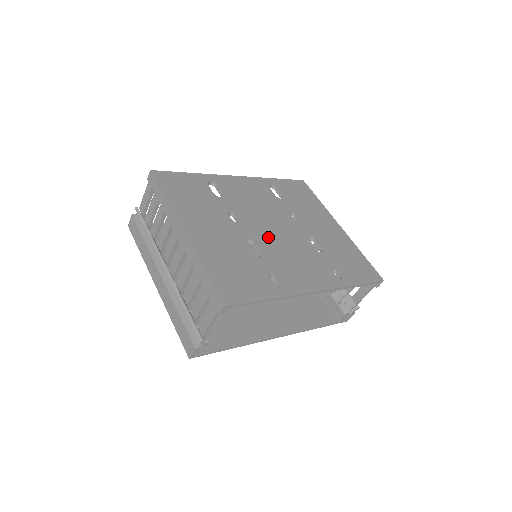
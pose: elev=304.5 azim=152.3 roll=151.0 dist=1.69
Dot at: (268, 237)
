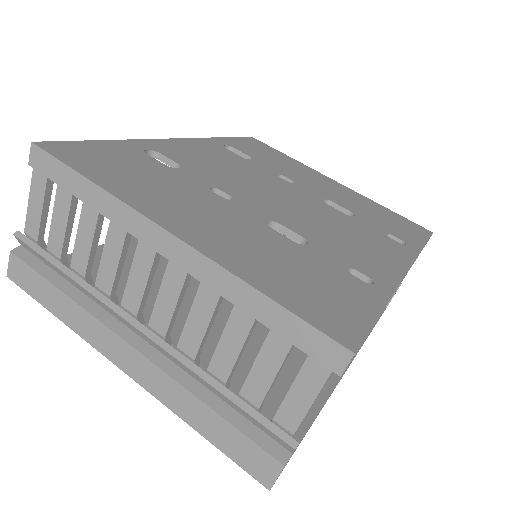
Dot at: (288, 212)
